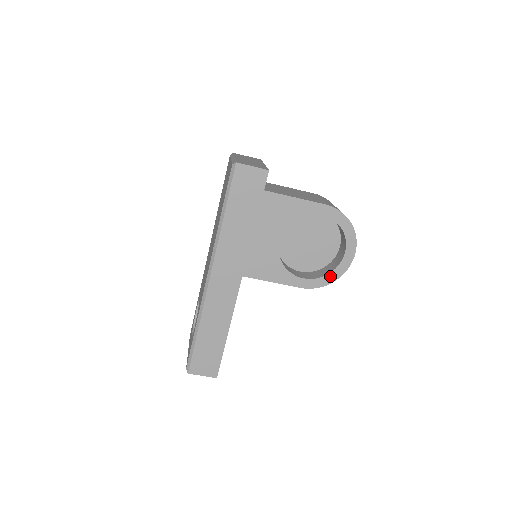
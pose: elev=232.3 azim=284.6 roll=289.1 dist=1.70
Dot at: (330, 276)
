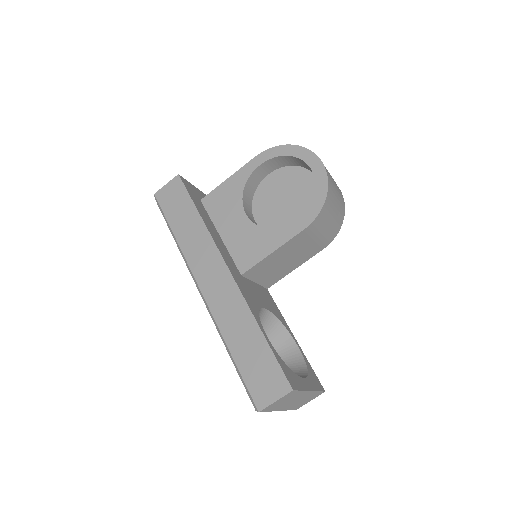
Dot at: (318, 194)
